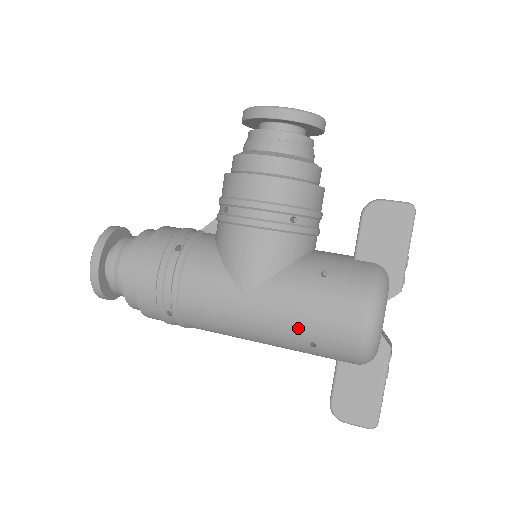
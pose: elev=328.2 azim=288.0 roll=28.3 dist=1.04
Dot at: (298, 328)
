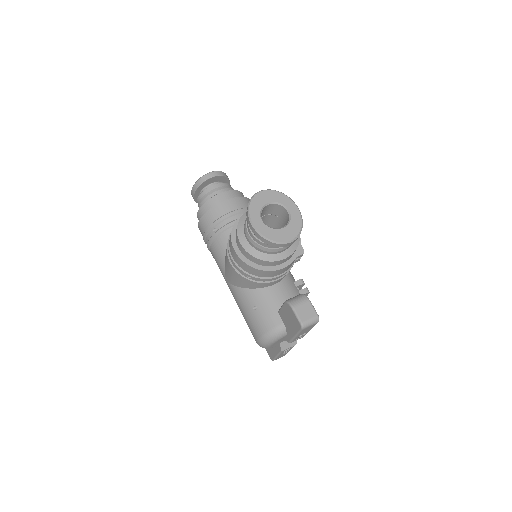
Dot at: occluded
